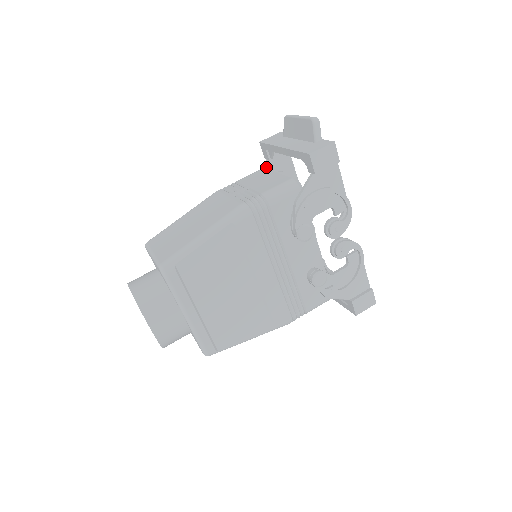
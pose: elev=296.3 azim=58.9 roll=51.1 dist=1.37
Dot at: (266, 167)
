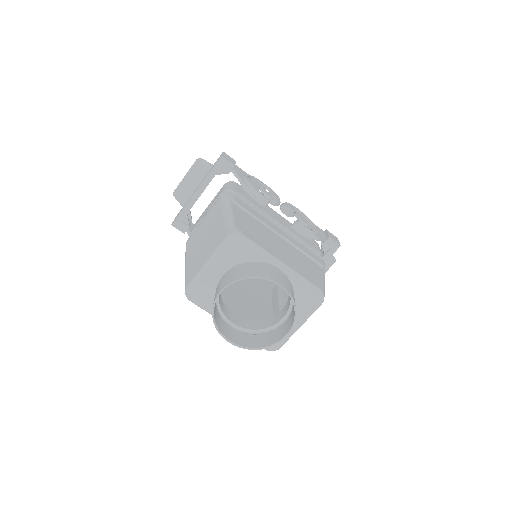
Dot at: occluded
